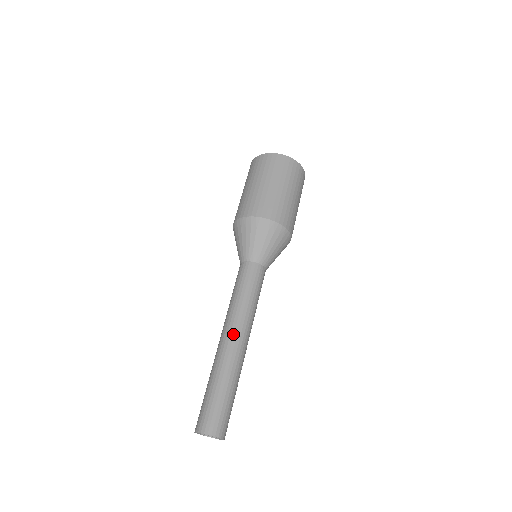
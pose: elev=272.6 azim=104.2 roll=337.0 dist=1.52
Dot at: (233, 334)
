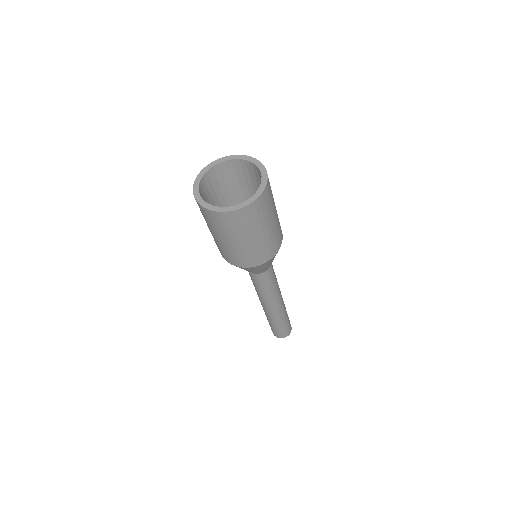
Dot at: (270, 308)
